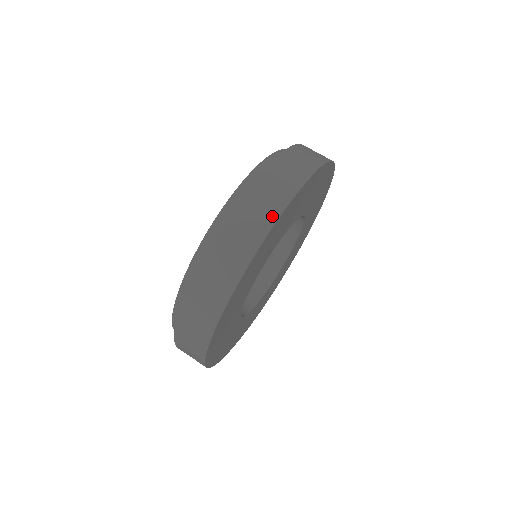
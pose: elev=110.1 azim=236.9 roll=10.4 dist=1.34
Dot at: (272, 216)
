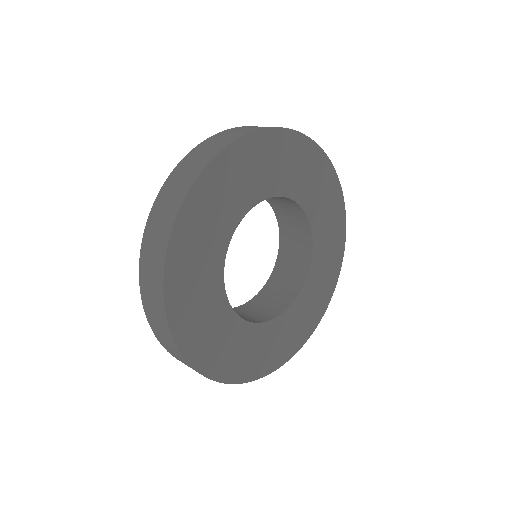
Dot at: (256, 129)
